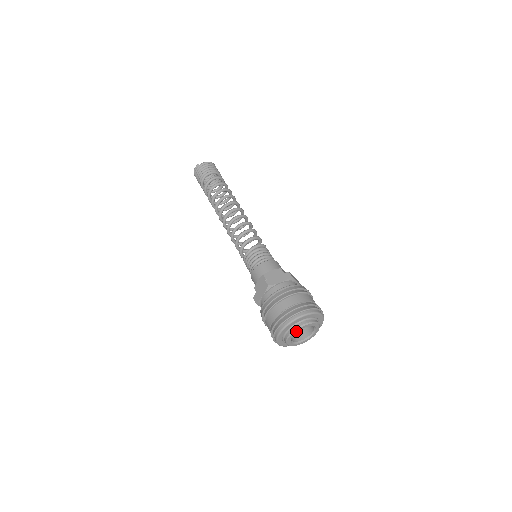
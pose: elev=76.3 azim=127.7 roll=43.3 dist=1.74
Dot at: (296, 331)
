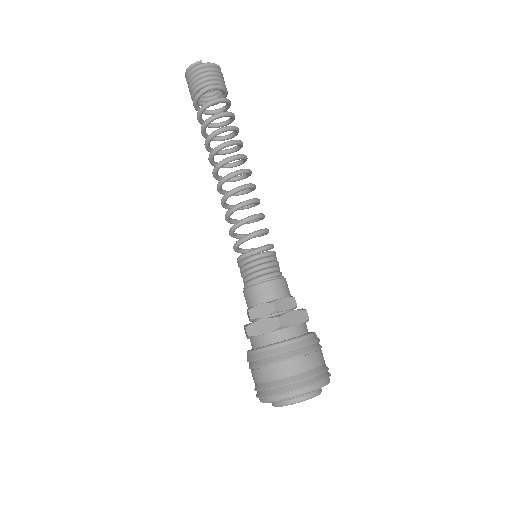
Dot at: (299, 402)
